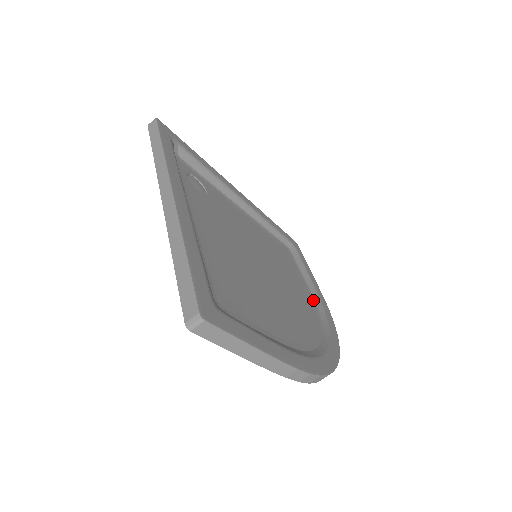
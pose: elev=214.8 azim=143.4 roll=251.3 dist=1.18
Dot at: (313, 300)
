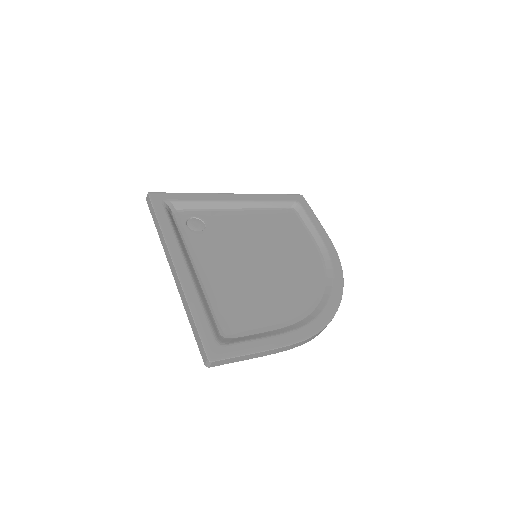
Dot at: (319, 252)
